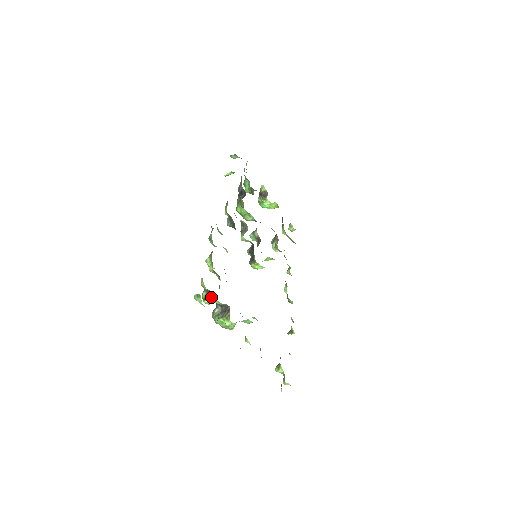
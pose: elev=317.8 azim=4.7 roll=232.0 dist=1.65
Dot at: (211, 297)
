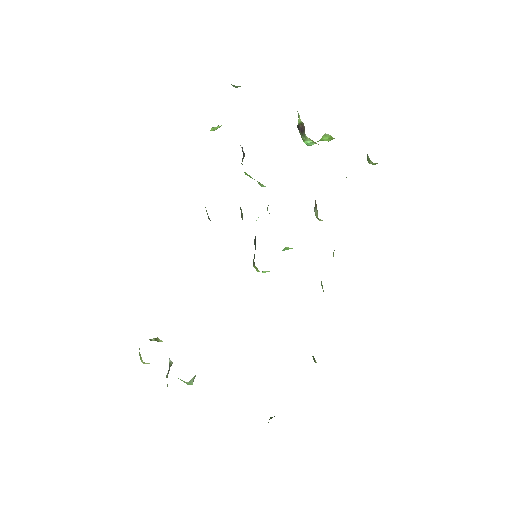
Dot at: occluded
